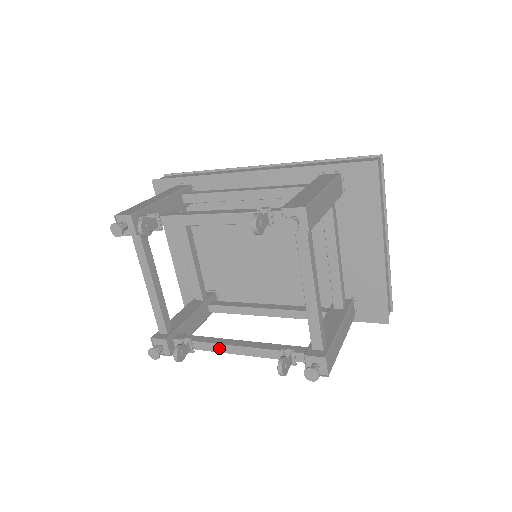
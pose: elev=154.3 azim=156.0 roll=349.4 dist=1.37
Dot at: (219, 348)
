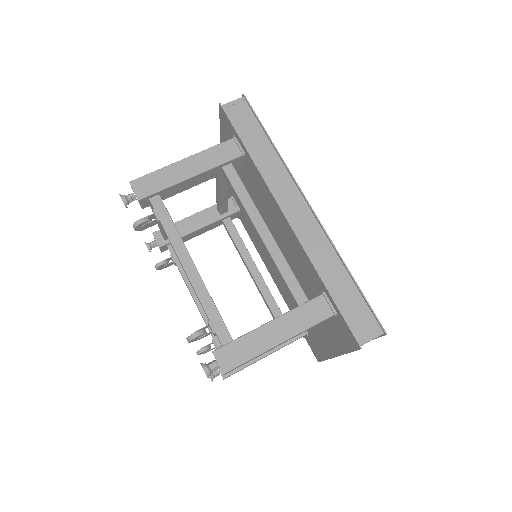
Dot at: (187, 287)
